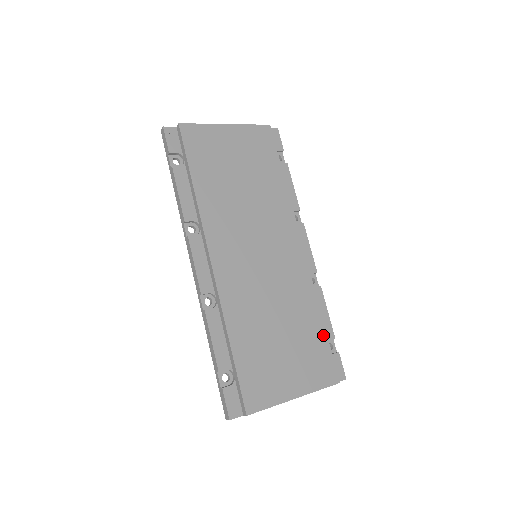
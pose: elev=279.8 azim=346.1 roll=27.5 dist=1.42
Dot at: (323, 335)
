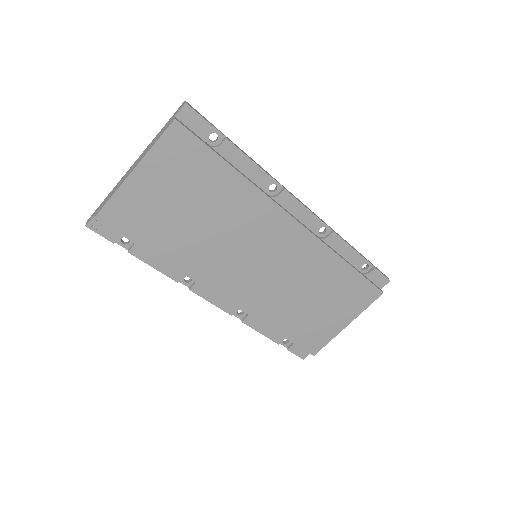
Dot at: (353, 273)
